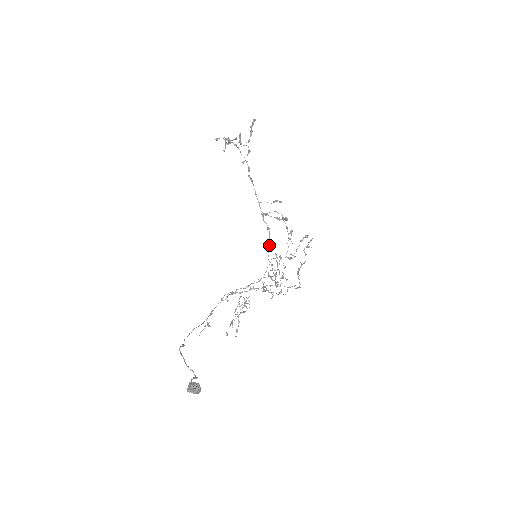
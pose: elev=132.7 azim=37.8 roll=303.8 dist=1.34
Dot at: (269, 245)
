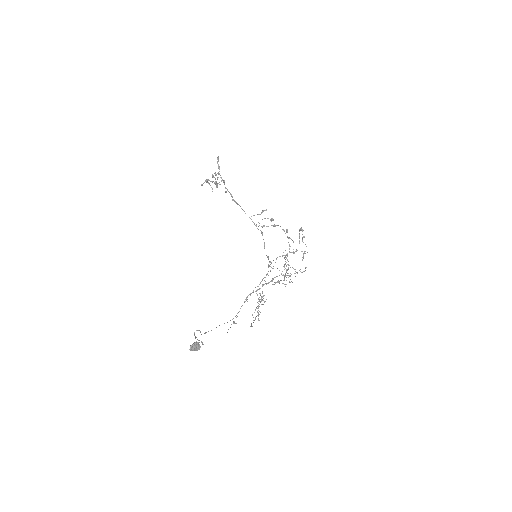
Dot at: (264, 244)
